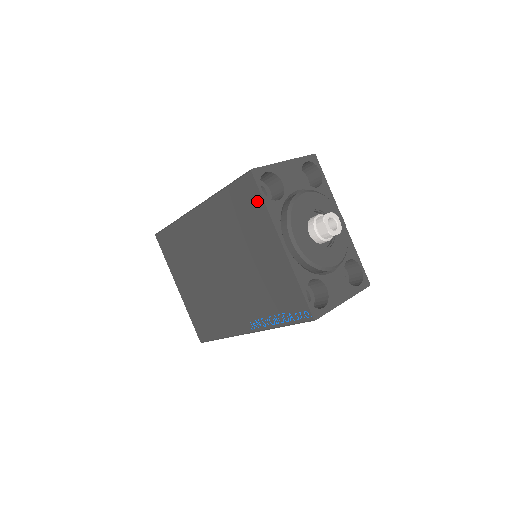
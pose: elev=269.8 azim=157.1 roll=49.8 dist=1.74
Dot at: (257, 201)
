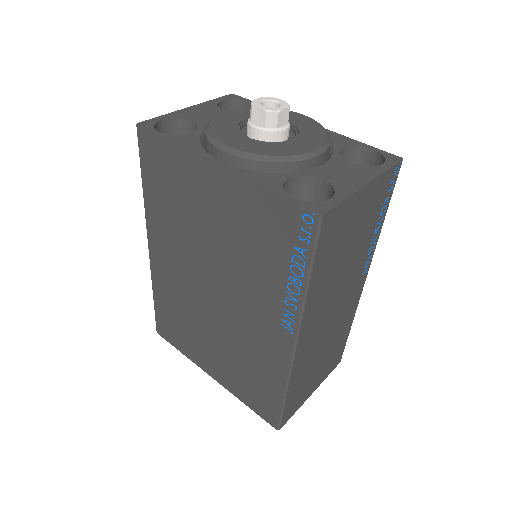
Dot at: (164, 150)
